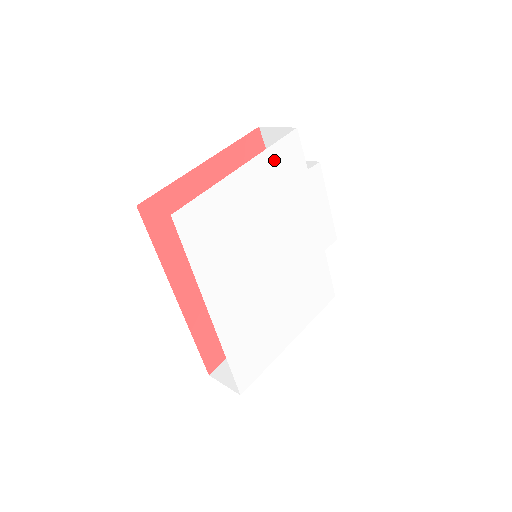
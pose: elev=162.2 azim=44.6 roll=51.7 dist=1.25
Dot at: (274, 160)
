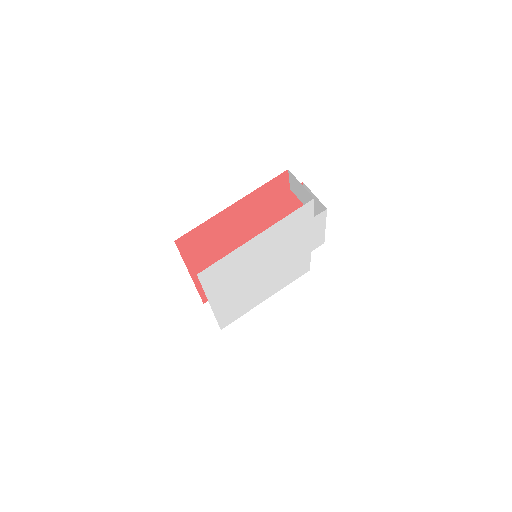
Dot at: (286, 222)
